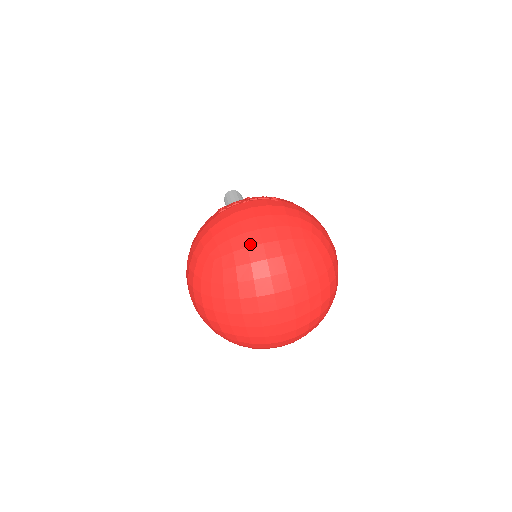
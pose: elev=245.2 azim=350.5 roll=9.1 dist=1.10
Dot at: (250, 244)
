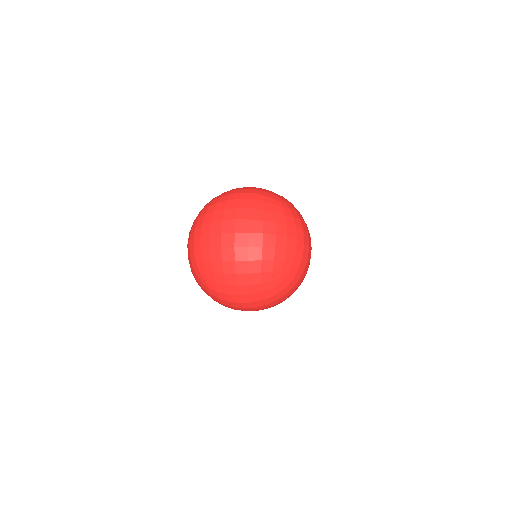
Dot at: (233, 193)
